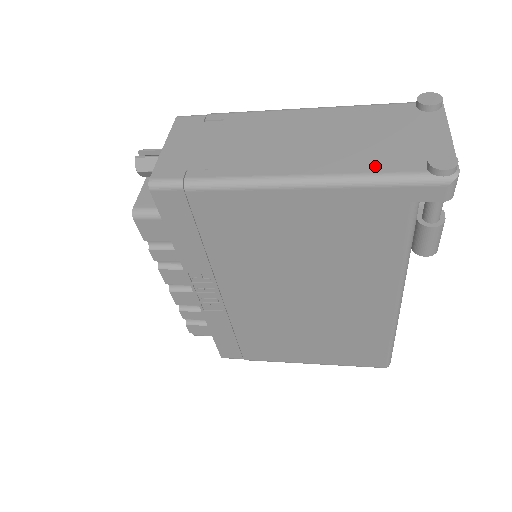
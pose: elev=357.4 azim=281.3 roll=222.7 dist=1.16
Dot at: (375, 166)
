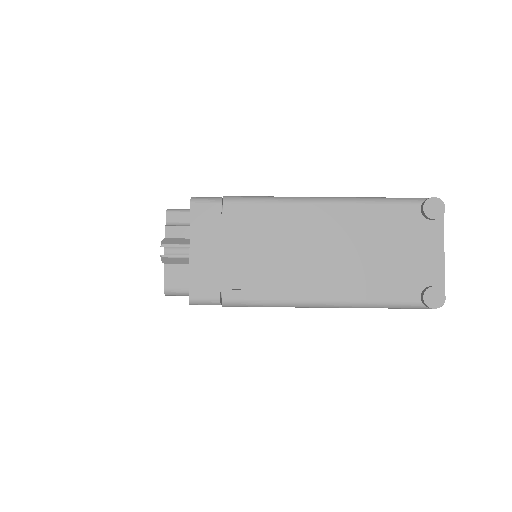
Dot at: (382, 293)
